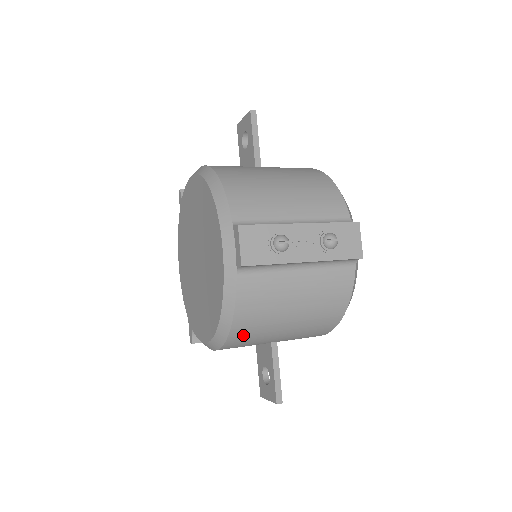
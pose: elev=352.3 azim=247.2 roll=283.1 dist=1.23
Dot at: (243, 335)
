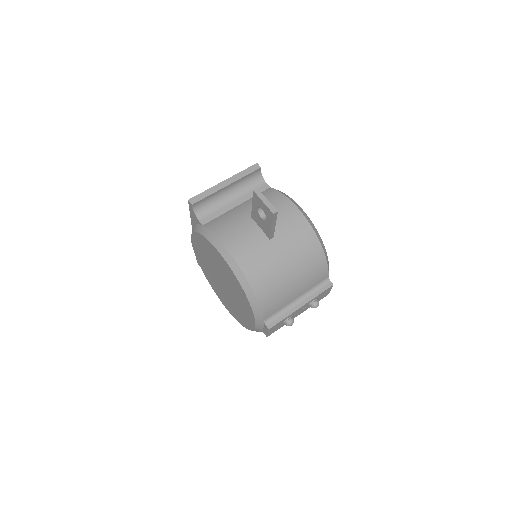
Dot at: occluded
